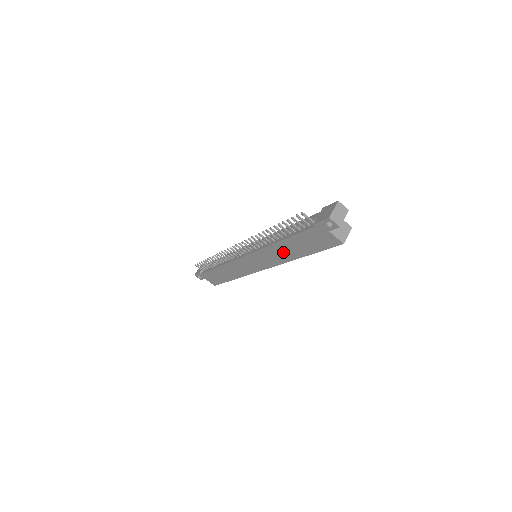
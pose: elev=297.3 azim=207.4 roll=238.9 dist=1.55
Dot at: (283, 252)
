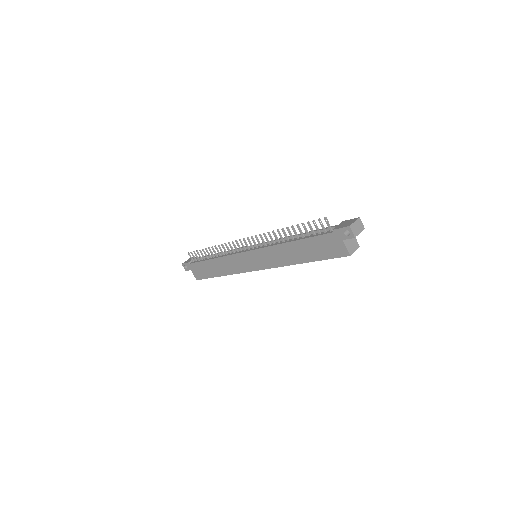
Dot at: (288, 254)
